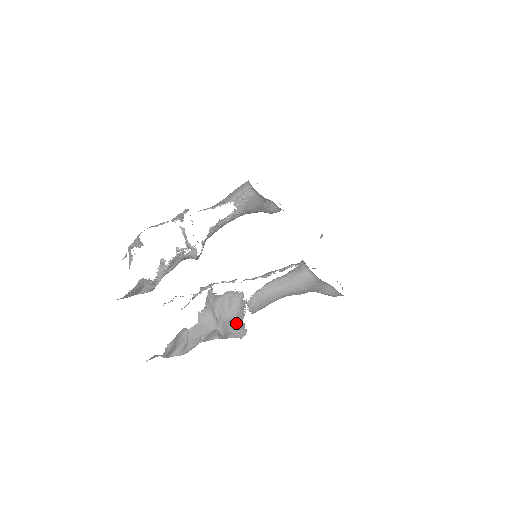
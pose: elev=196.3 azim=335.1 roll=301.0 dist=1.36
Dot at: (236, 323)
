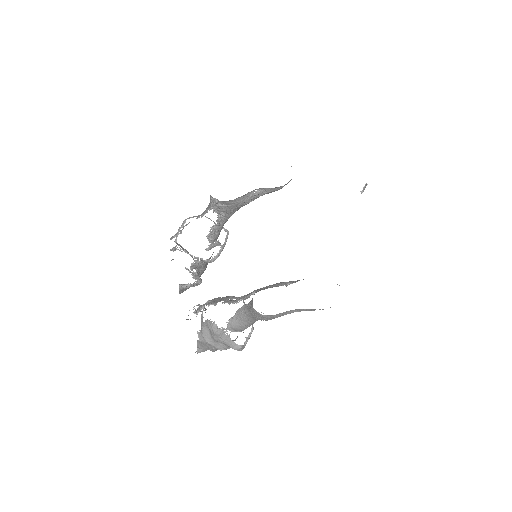
Dot at: (225, 344)
